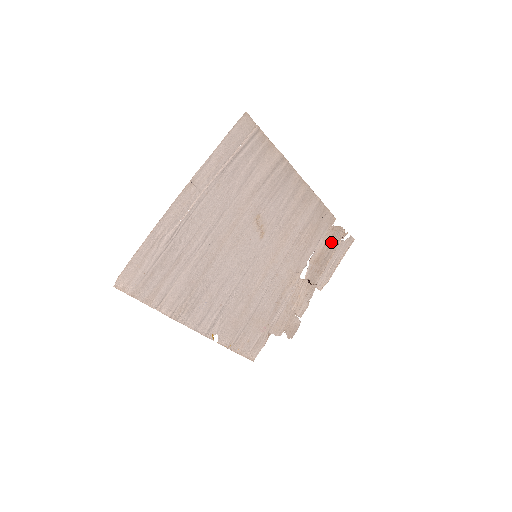
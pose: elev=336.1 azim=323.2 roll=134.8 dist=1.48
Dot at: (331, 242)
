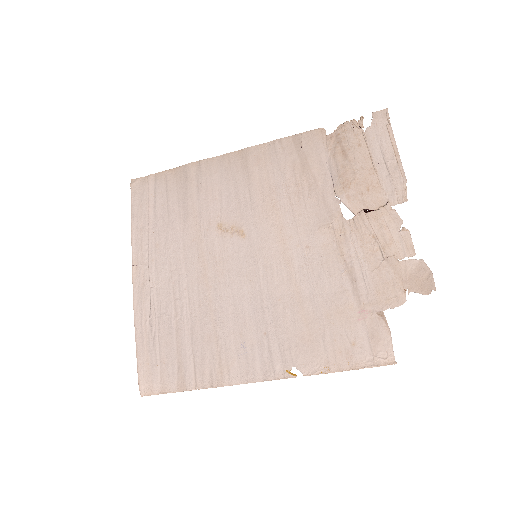
Dot at: (347, 149)
